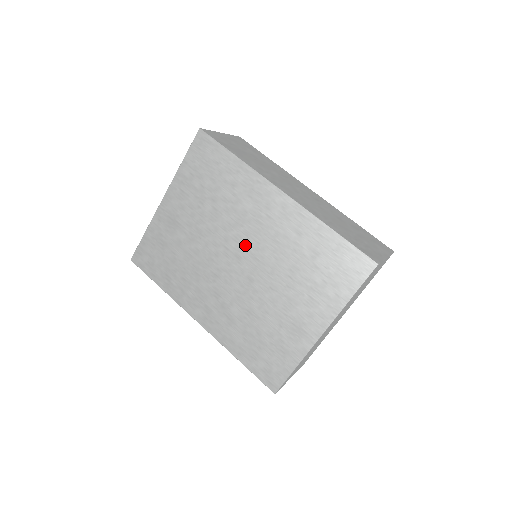
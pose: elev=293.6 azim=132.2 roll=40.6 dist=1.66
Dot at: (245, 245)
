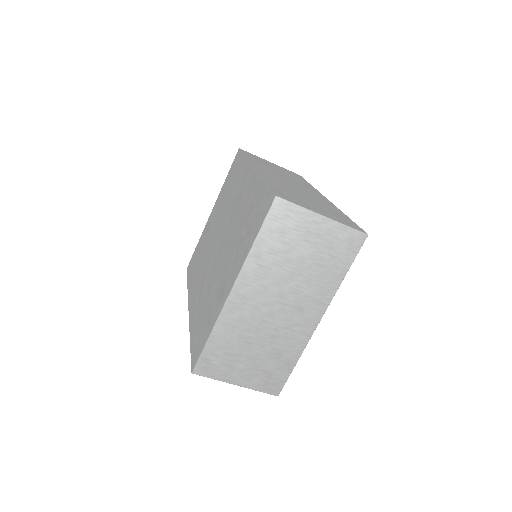
Dot at: (226, 225)
